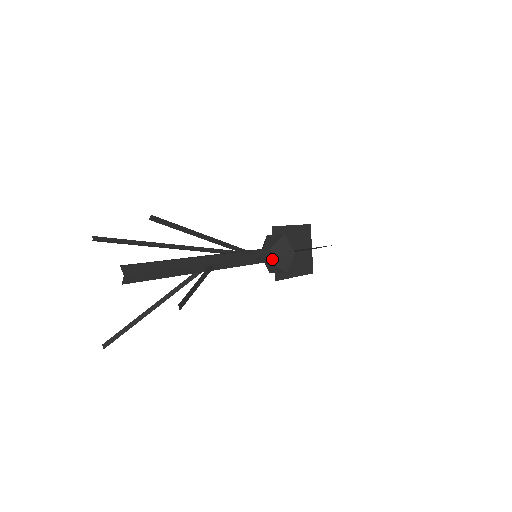
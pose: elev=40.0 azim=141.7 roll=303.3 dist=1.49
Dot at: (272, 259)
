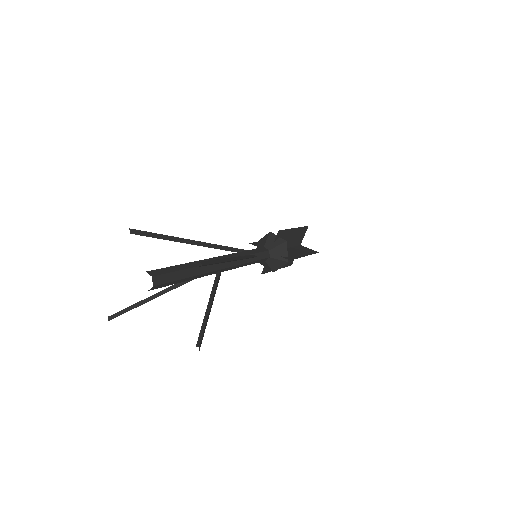
Dot at: (267, 259)
